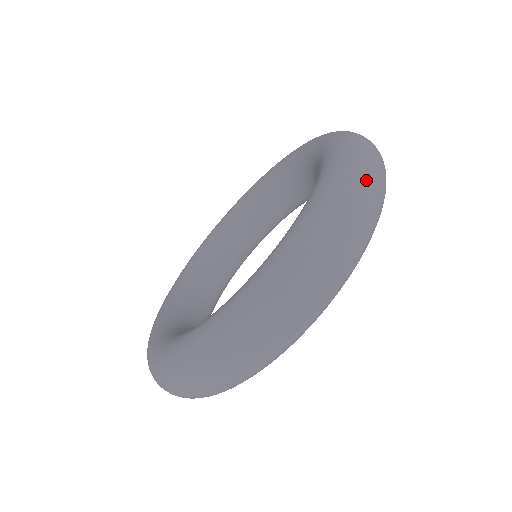
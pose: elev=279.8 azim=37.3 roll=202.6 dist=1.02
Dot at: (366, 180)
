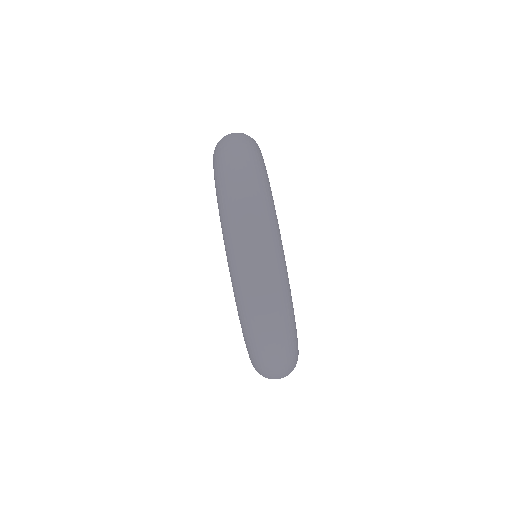
Dot at: (240, 214)
